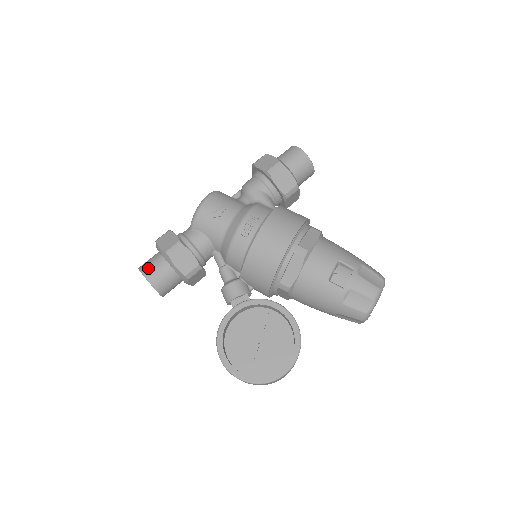
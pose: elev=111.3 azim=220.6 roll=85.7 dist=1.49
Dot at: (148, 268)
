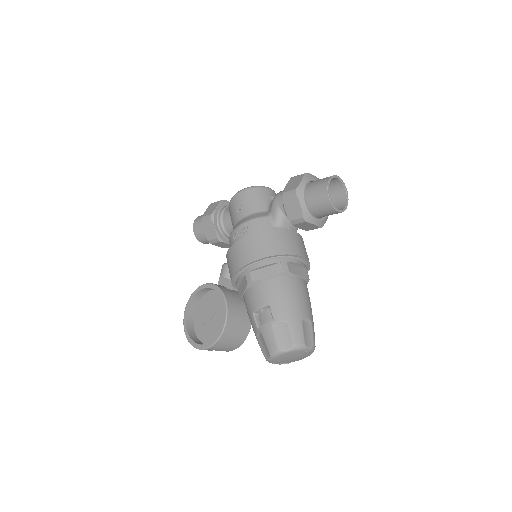
Dot at: (198, 220)
